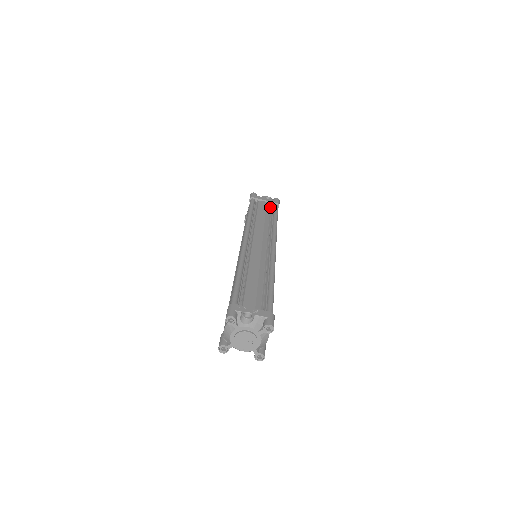
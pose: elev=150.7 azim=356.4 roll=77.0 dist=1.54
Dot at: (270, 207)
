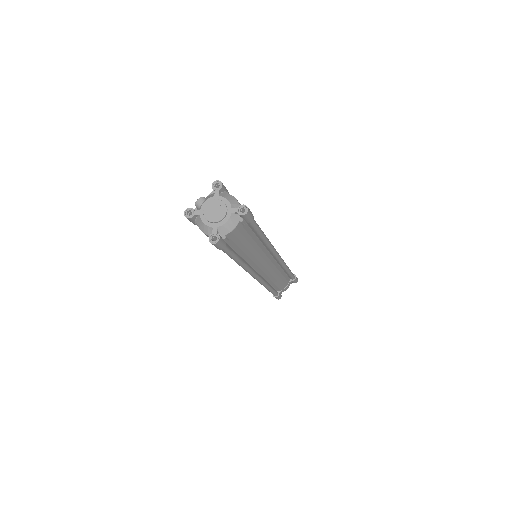
Dot at: occluded
